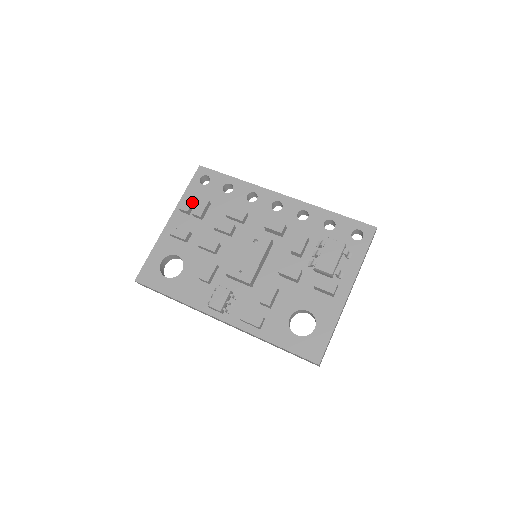
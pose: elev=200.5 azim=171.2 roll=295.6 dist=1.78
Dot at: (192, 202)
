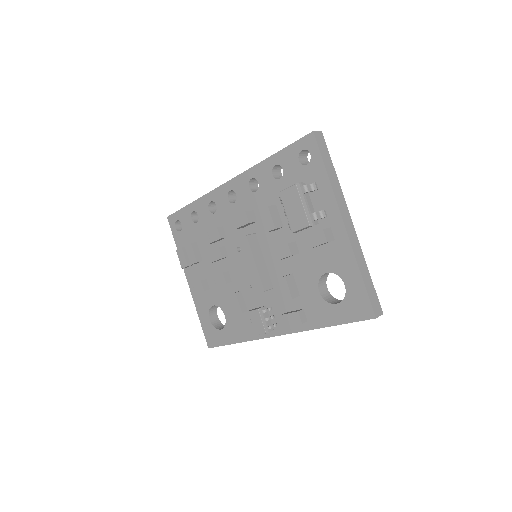
Dot at: (184, 255)
